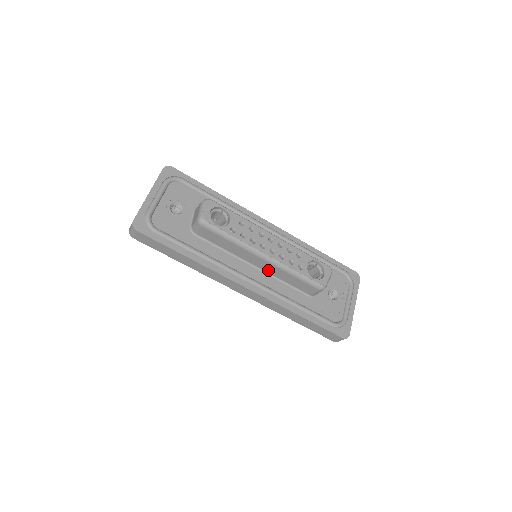
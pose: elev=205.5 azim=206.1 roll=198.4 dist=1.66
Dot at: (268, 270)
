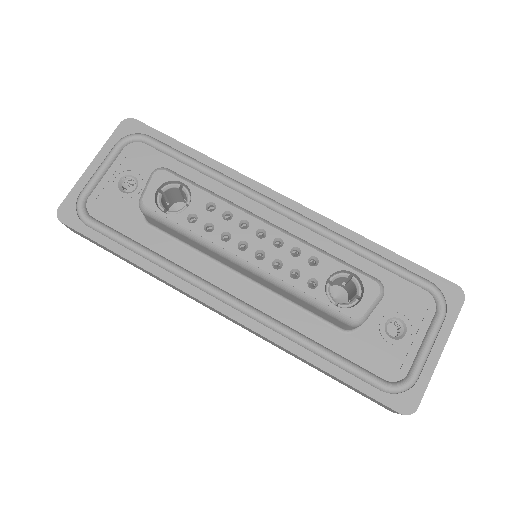
Dot at: (263, 283)
